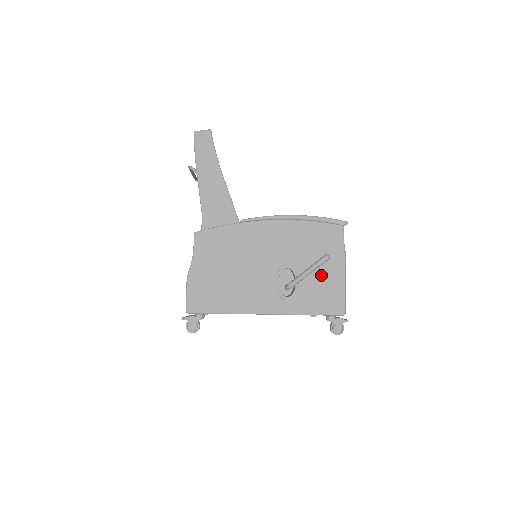
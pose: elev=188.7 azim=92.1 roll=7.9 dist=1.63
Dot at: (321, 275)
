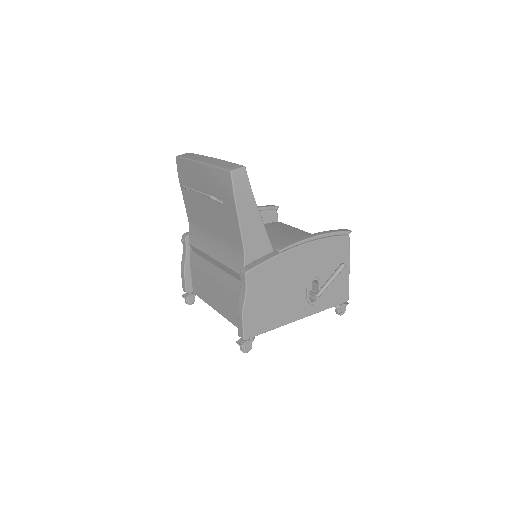
Dot at: (335, 278)
